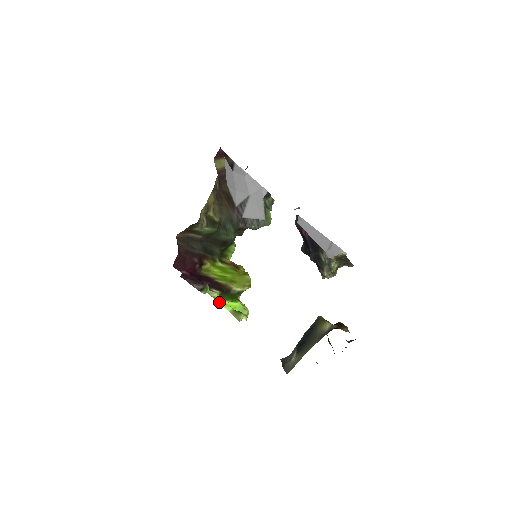
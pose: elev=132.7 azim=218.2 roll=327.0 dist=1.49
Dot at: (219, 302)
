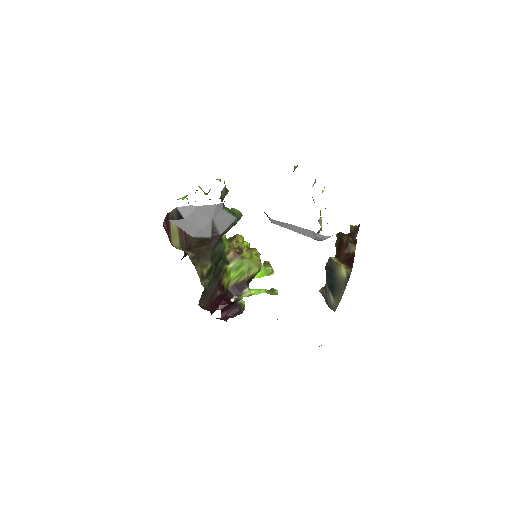
Dot at: occluded
